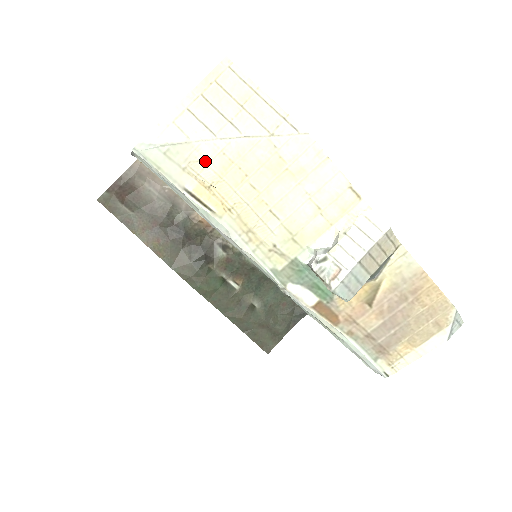
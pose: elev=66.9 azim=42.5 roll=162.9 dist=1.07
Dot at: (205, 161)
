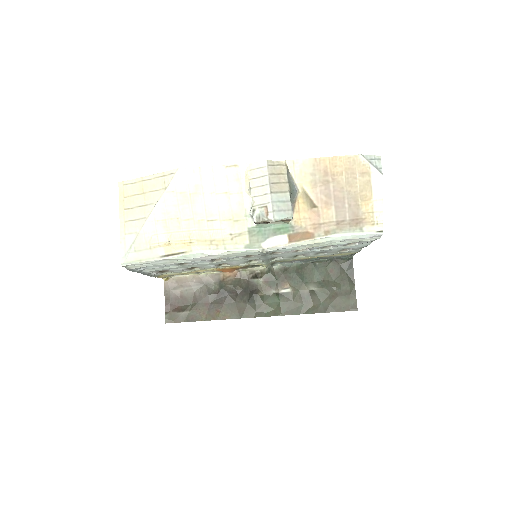
Dot at: (154, 234)
